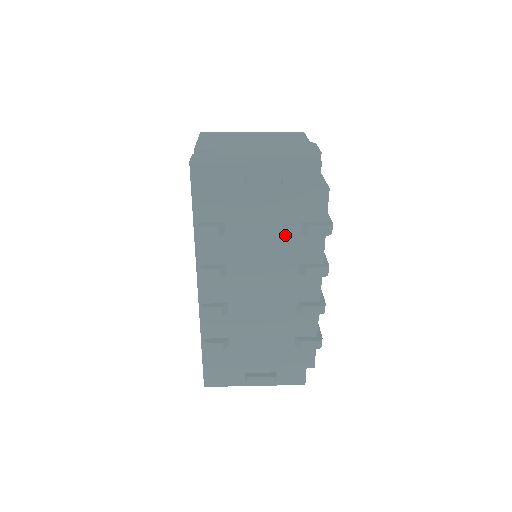
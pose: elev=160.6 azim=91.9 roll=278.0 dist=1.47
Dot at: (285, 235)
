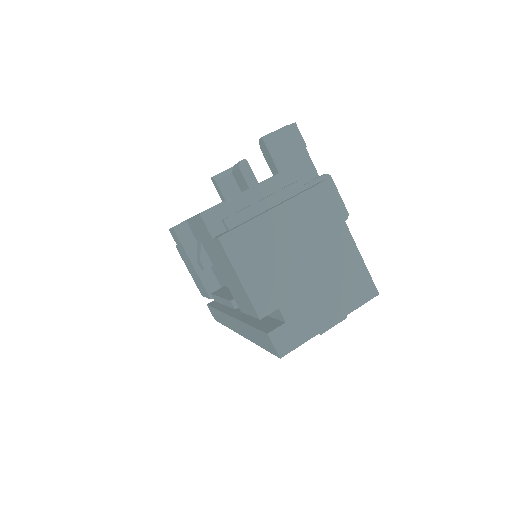
Dot at: occluded
